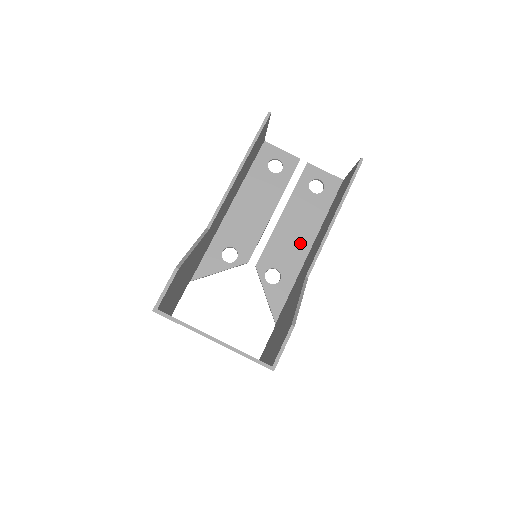
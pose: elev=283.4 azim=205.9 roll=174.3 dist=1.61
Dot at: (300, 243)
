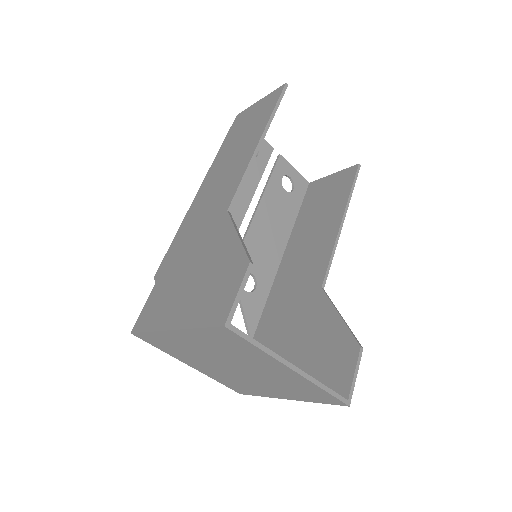
Dot at: (274, 246)
